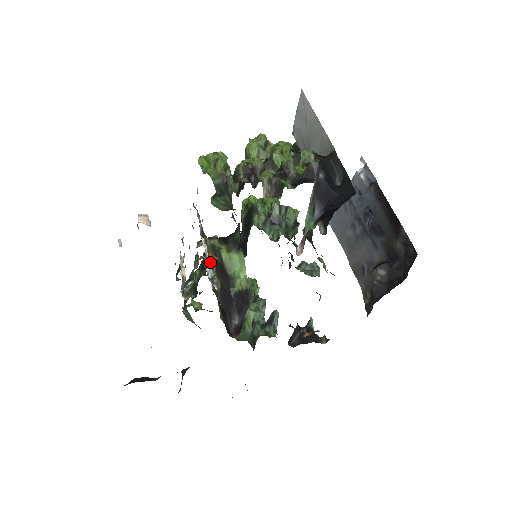
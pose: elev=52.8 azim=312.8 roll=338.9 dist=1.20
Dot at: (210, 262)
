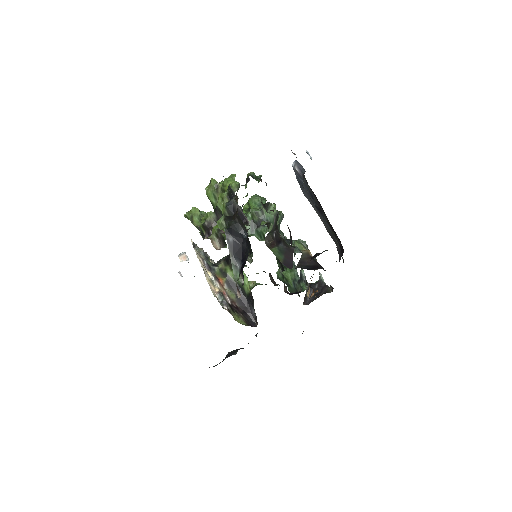
Dot at: (222, 284)
